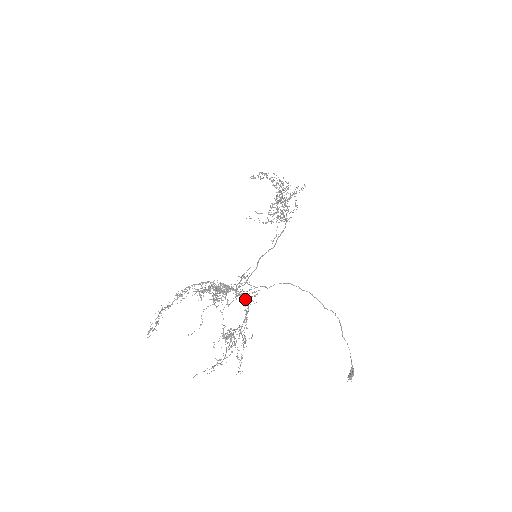
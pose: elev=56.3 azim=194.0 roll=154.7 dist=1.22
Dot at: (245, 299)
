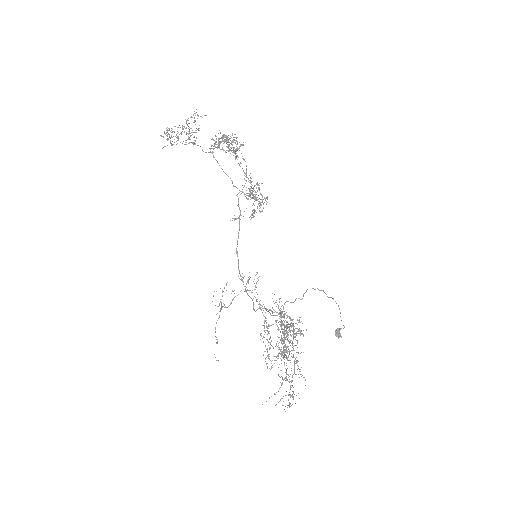
Dot at: occluded
